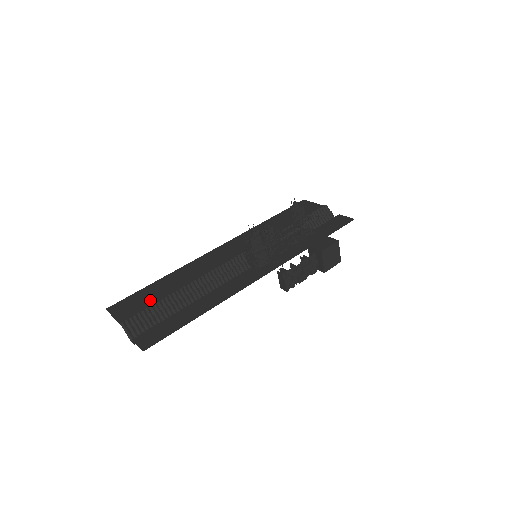
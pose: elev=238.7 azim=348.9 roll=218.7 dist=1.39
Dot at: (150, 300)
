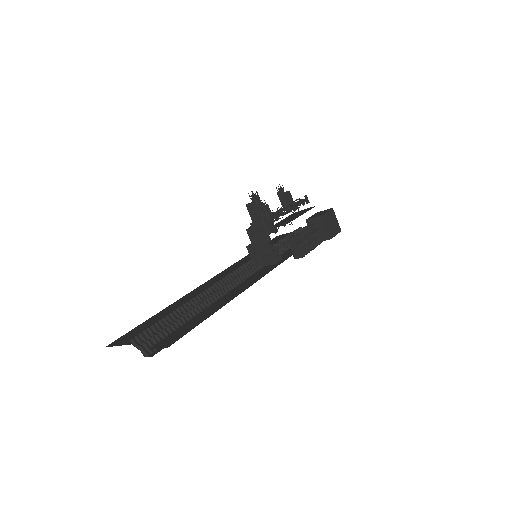
Dot at: (156, 322)
